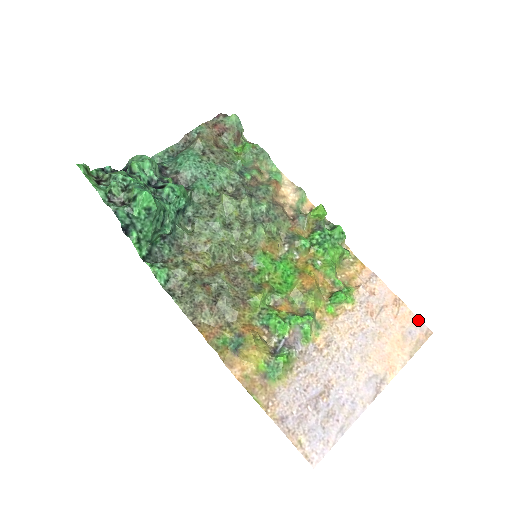
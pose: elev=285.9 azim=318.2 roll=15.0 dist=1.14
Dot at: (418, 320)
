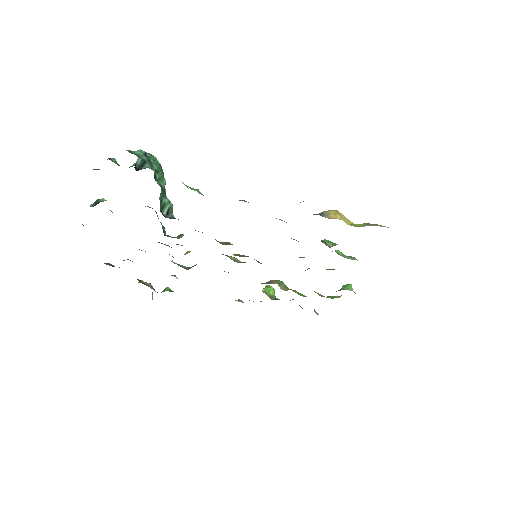
Dot at: occluded
